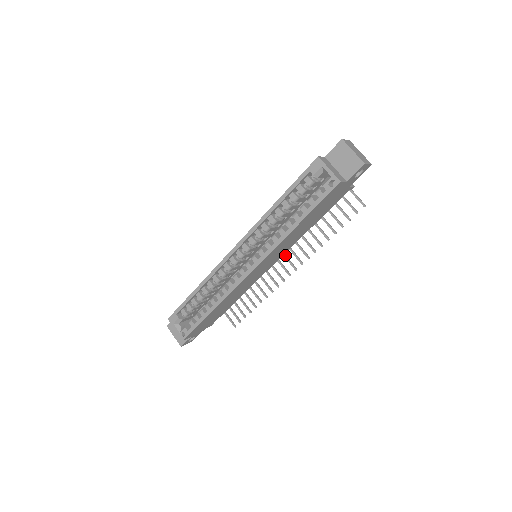
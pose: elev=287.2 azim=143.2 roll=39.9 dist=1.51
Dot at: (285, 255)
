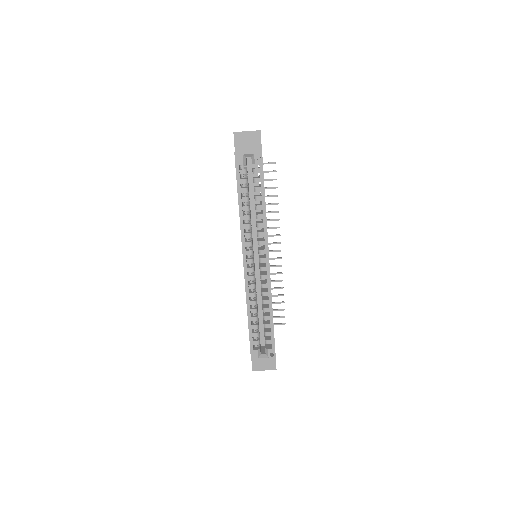
Dot at: occluded
